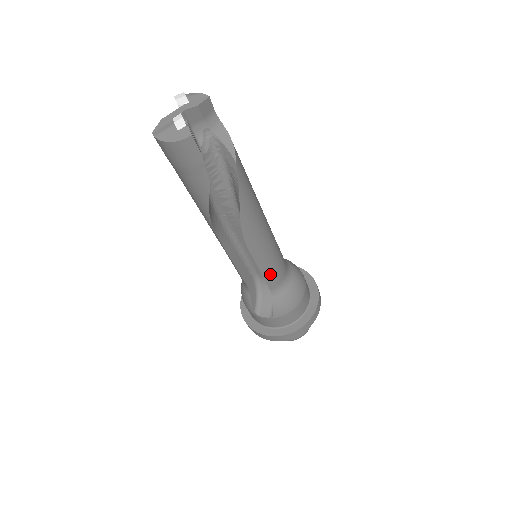
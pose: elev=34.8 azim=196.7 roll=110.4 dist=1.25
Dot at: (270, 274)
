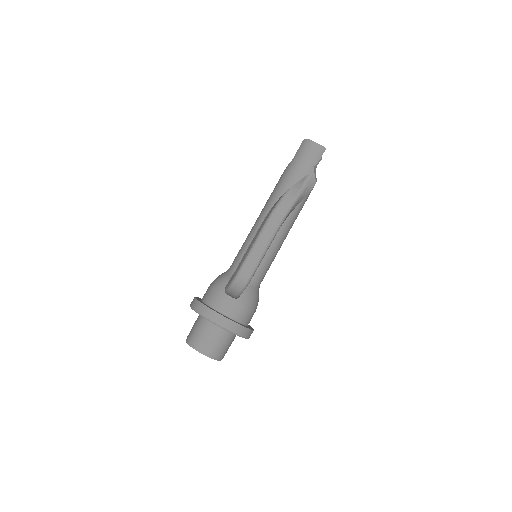
Dot at: (265, 264)
